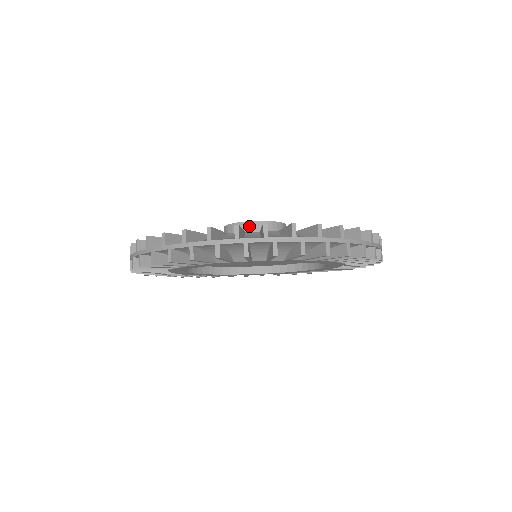
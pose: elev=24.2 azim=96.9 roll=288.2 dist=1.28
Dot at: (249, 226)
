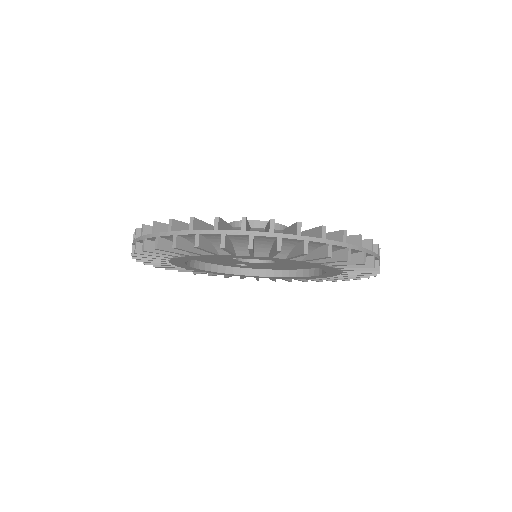
Dot at: occluded
